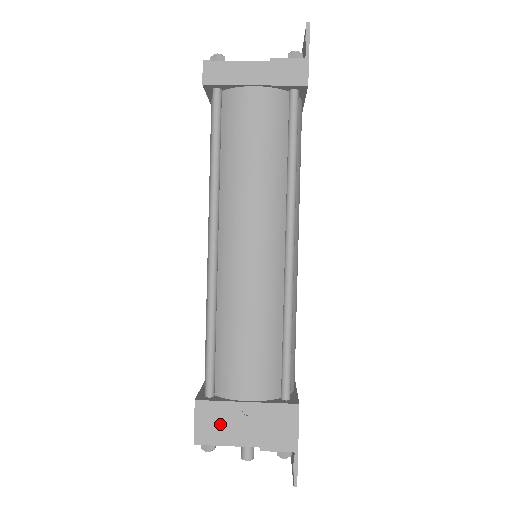
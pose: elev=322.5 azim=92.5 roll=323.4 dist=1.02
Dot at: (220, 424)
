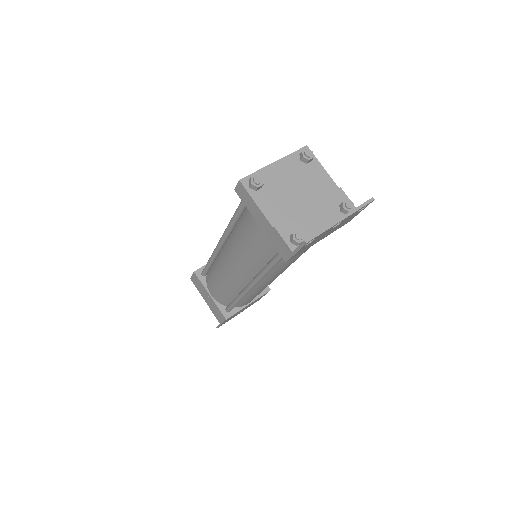
Dot at: (200, 287)
